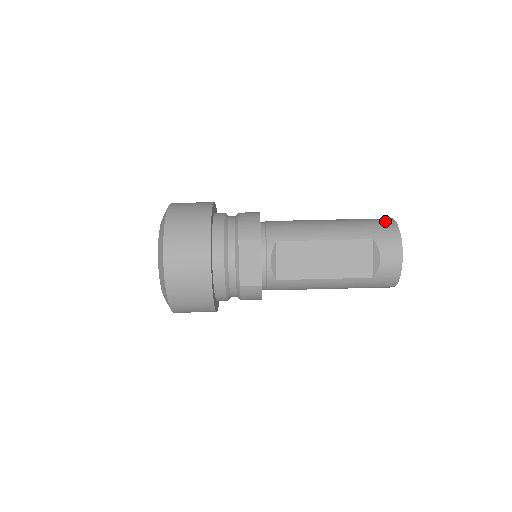
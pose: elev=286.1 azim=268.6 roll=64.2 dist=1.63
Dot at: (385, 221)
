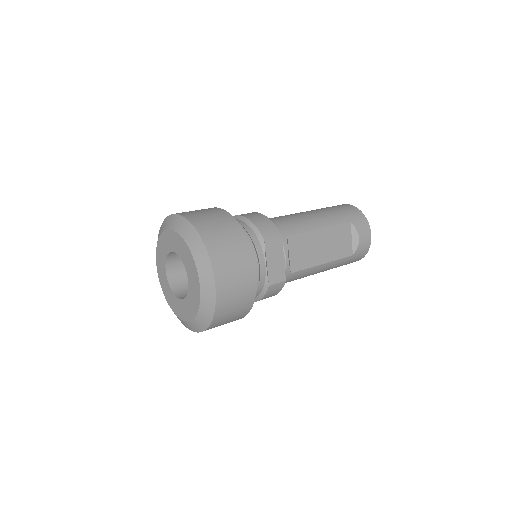
Dot at: (347, 206)
